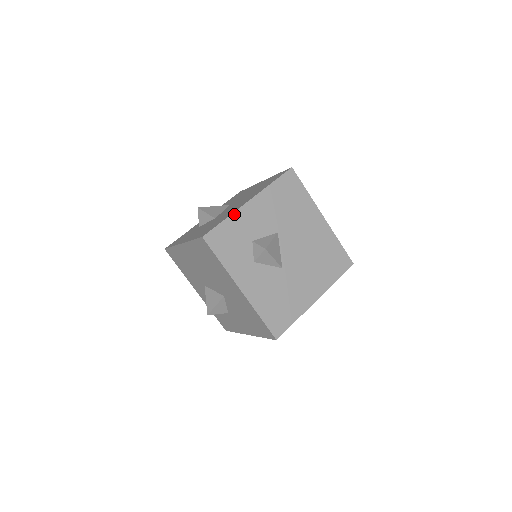
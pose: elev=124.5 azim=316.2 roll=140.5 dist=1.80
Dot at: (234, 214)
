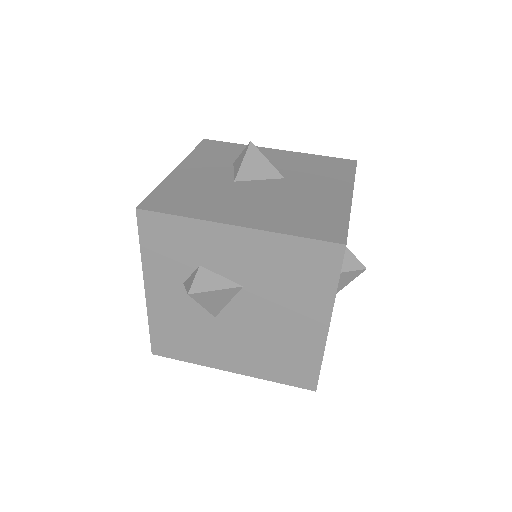
Dot at: (200, 221)
